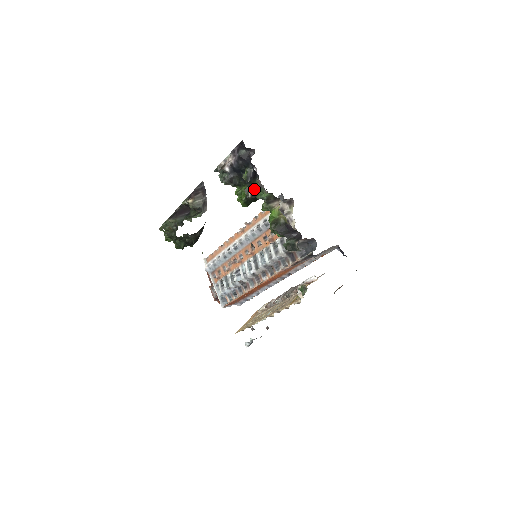
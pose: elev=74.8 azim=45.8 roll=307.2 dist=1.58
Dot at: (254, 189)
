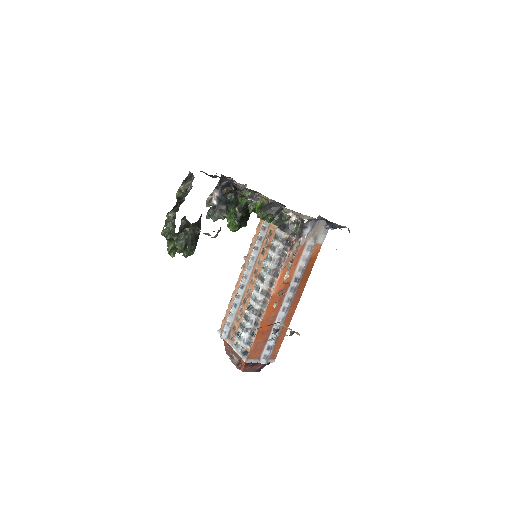
Dot at: (239, 203)
